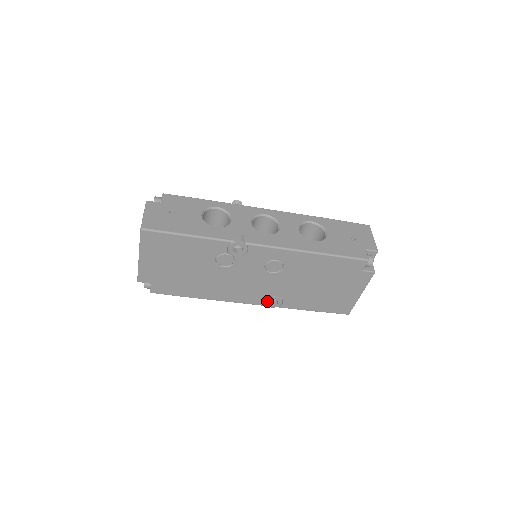
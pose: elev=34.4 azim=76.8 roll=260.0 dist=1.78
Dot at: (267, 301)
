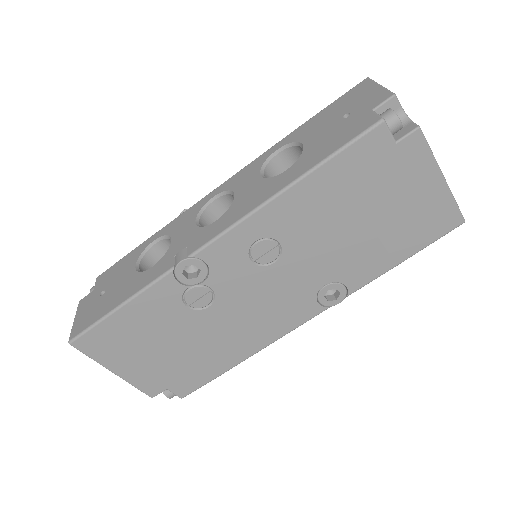
Dot at: (322, 301)
